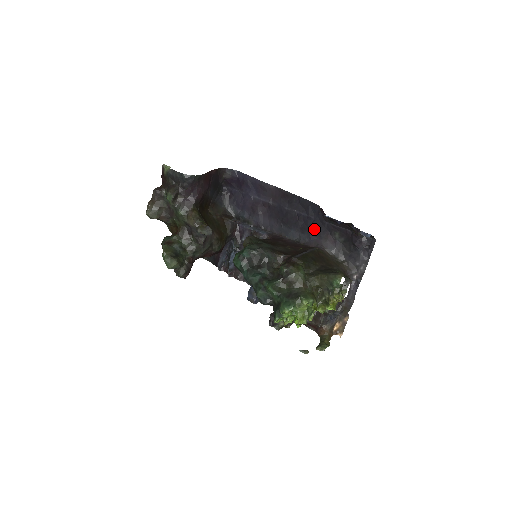
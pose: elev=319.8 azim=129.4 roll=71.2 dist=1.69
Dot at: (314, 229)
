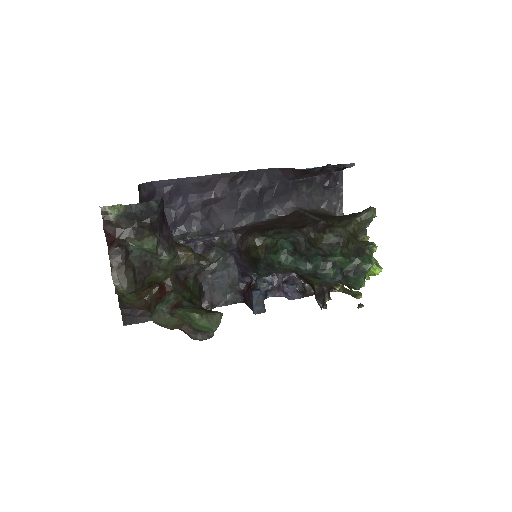
Dot at: (279, 196)
